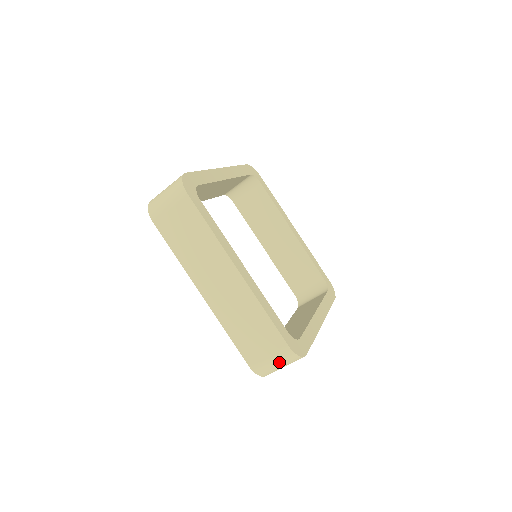
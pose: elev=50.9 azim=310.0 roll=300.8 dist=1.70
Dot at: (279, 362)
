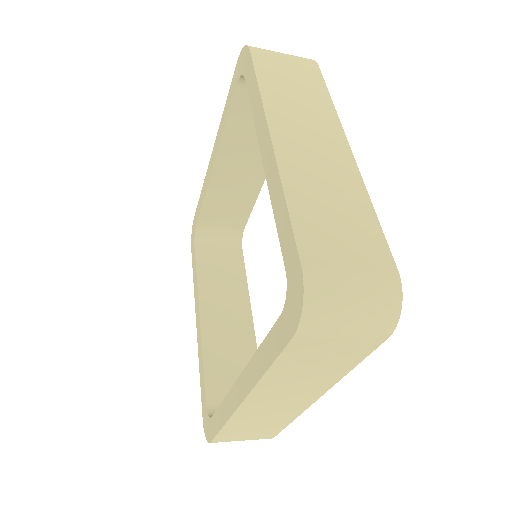
Dot at: occluded
